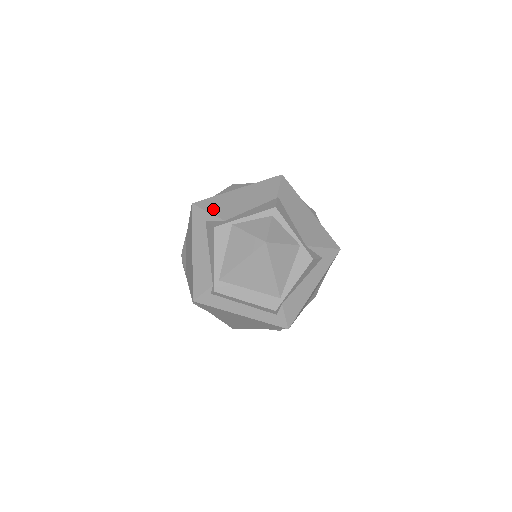
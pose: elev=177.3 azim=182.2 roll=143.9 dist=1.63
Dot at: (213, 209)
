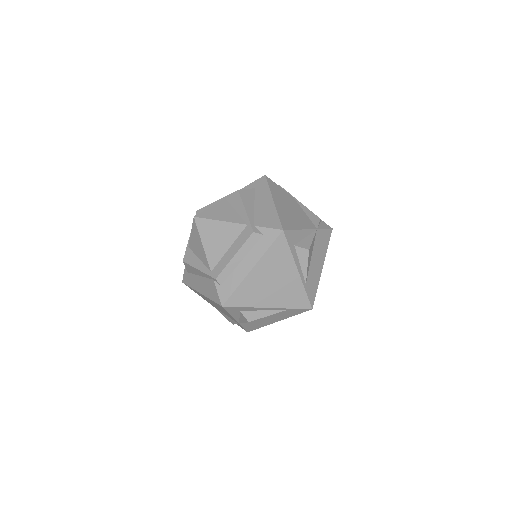
Dot at: occluded
